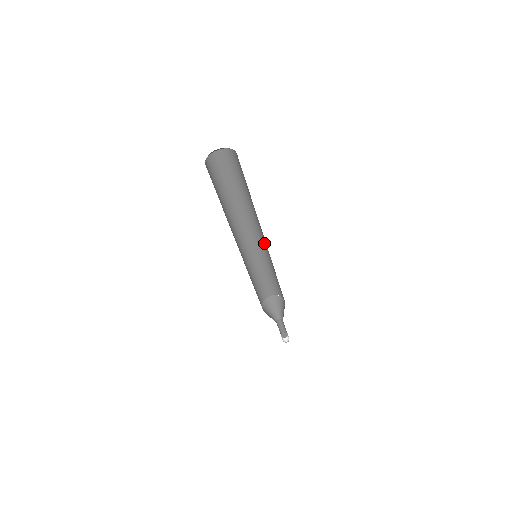
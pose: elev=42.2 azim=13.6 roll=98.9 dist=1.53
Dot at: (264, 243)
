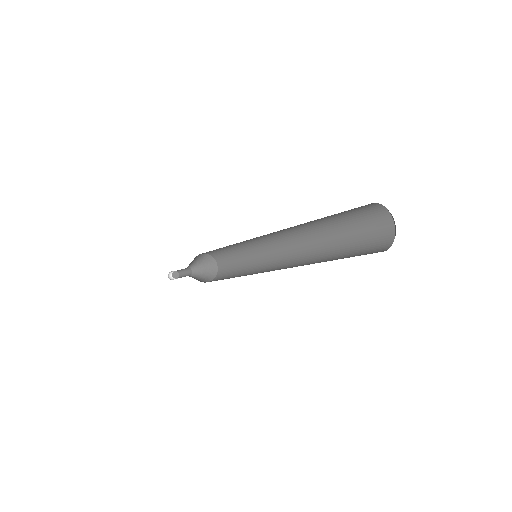
Dot at: (270, 242)
